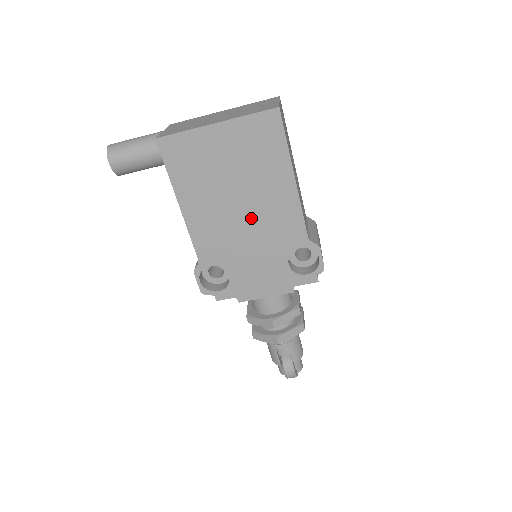
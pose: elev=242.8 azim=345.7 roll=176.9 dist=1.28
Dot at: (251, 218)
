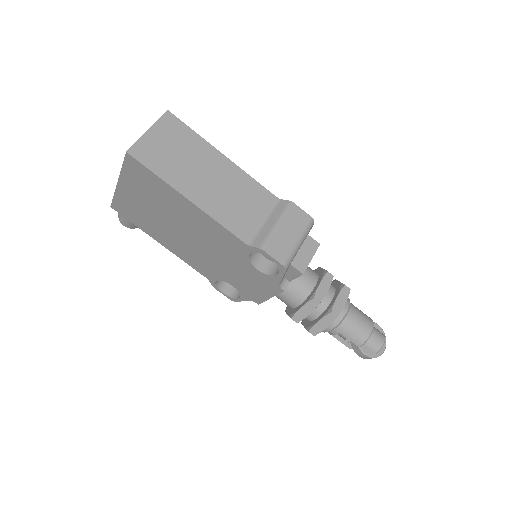
Dot at: (200, 240)
